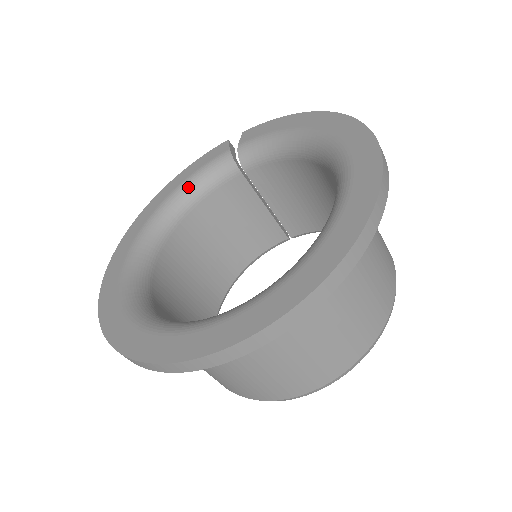
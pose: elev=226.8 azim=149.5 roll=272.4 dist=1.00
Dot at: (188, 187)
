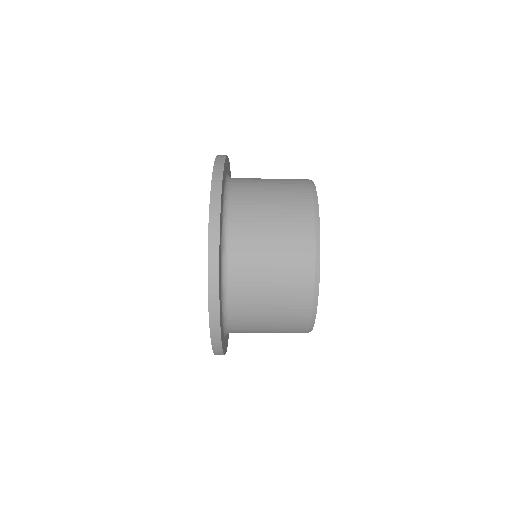
Dot at: occluded
